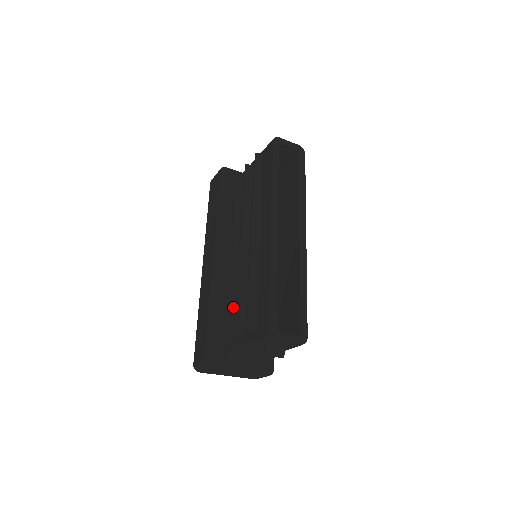
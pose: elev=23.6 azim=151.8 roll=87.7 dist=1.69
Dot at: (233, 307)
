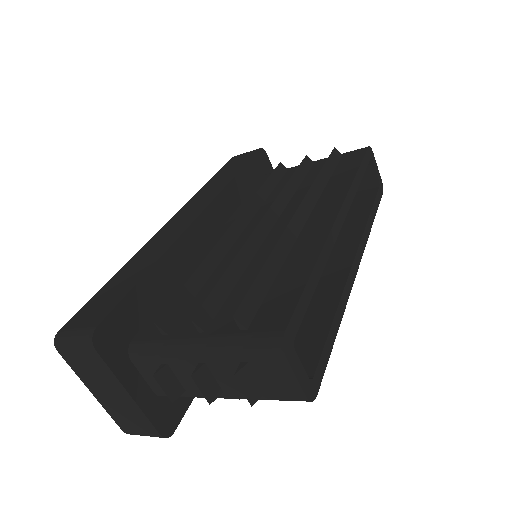
Dot at: (197, 286)
